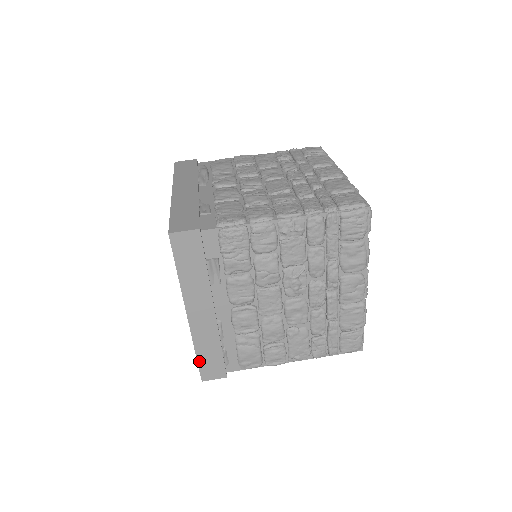
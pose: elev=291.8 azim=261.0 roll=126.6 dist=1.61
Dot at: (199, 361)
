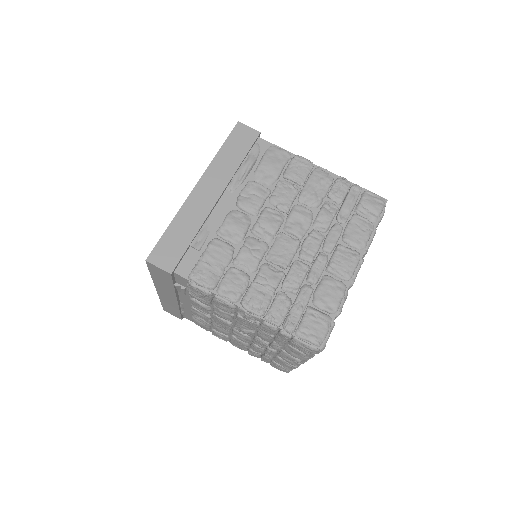
Dot at: (163, 305)
